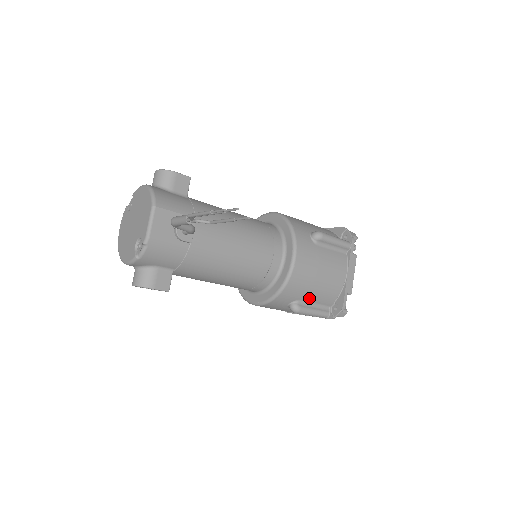
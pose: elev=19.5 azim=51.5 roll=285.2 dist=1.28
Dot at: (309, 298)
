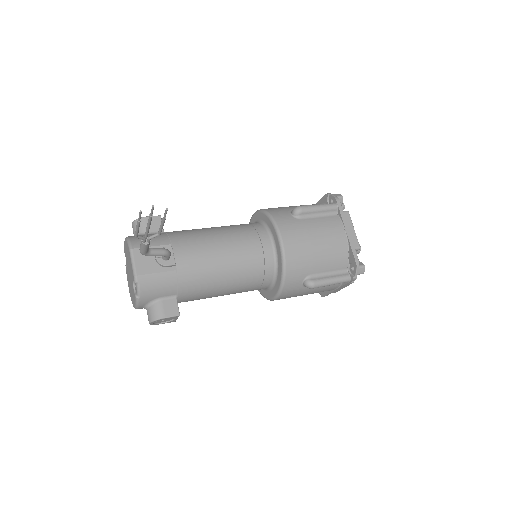
Dot at: (318, 269)
